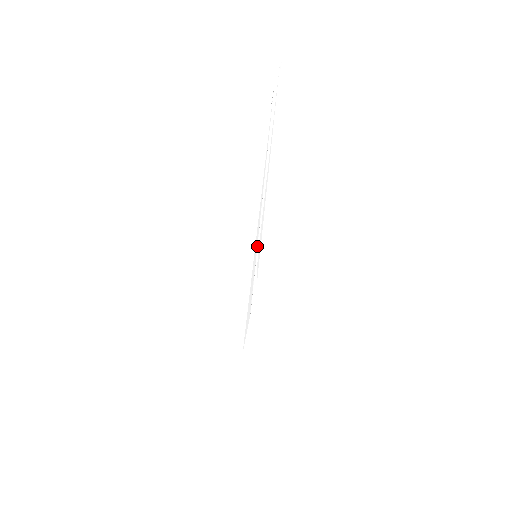
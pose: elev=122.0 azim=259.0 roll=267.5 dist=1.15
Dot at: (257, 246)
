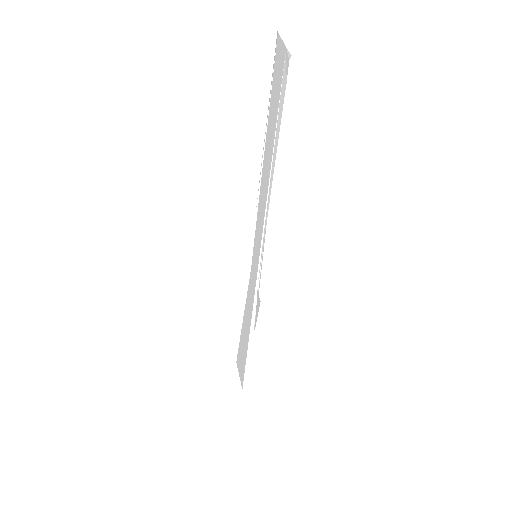
Dot at: (264, 237)
